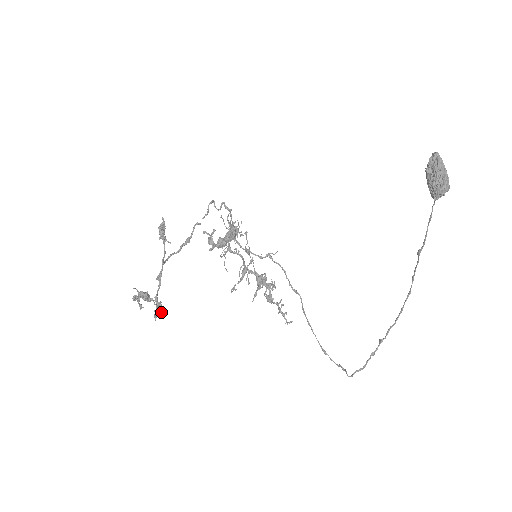
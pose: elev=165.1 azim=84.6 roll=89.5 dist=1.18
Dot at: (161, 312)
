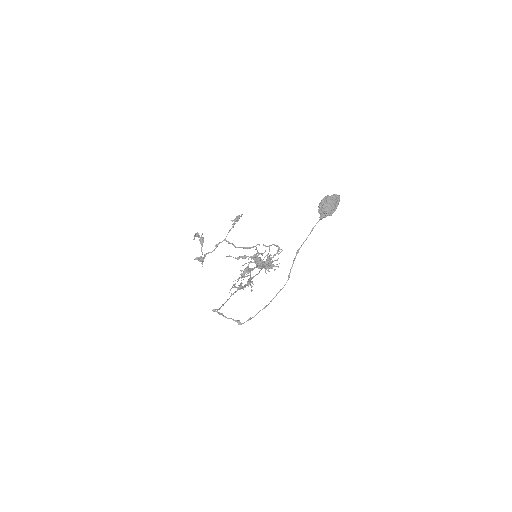
Dot at: (200, 259)
